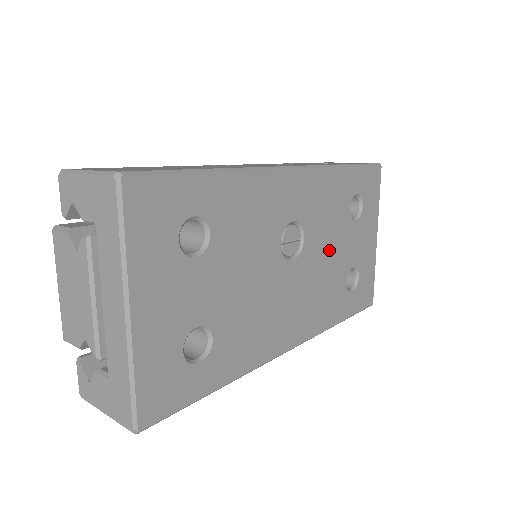
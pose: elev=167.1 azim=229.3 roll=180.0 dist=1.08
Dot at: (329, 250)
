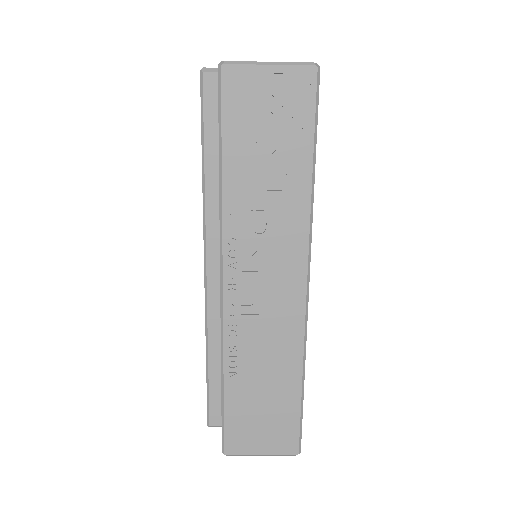
Dot at: occluded
